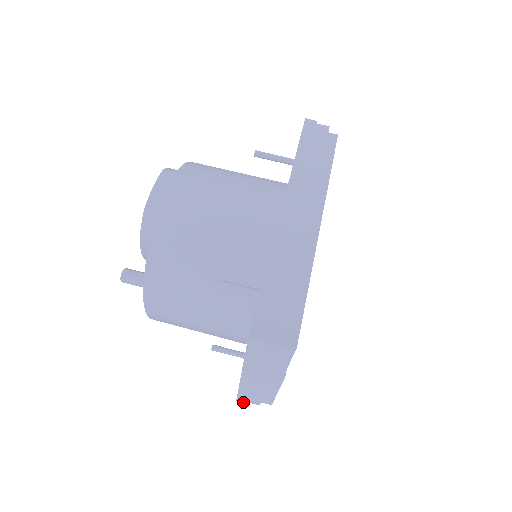
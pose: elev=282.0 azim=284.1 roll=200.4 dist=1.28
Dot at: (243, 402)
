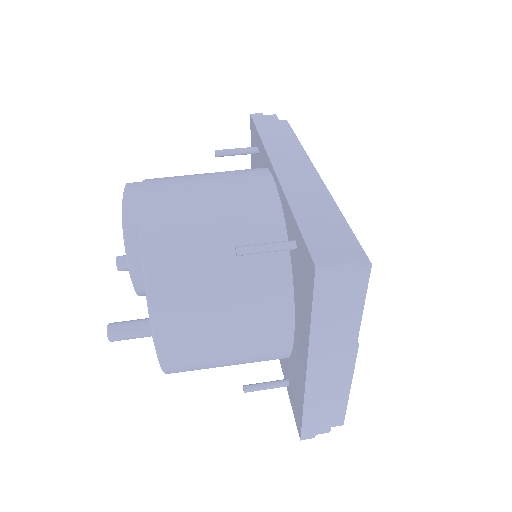
Dot at: (309, 436)
